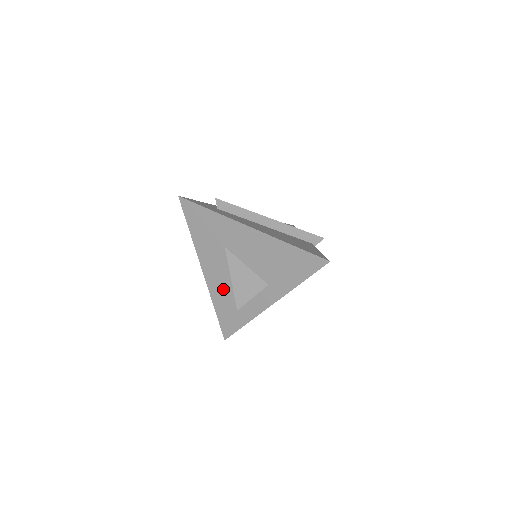
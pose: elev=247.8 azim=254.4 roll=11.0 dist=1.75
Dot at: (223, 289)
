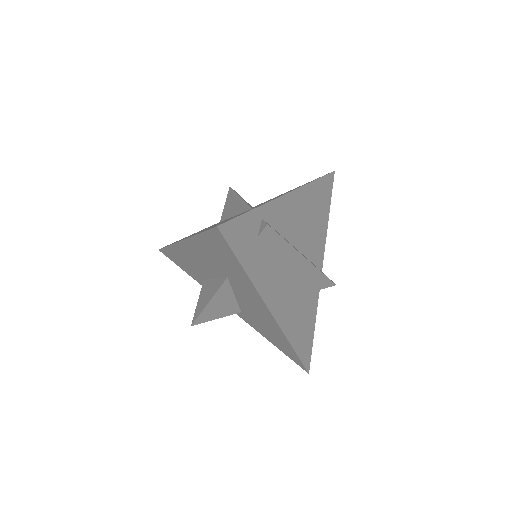
Dot at: (192, 262)
